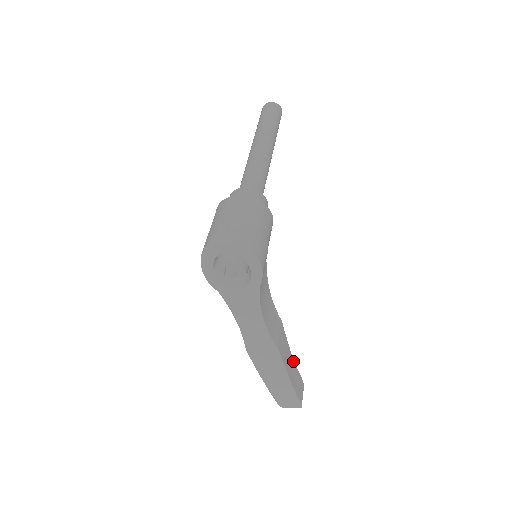
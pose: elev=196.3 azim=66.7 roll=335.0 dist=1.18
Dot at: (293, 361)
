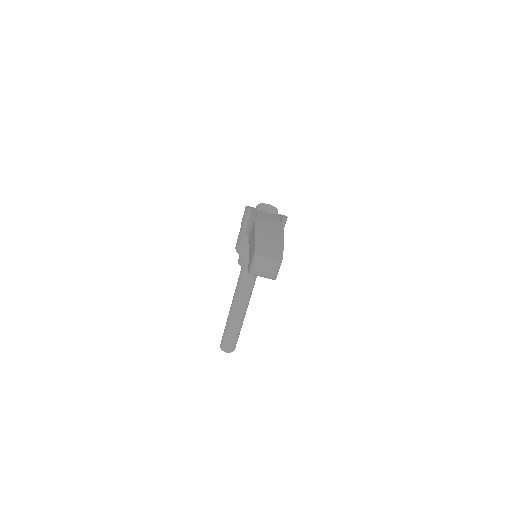
Dot at: occluded
